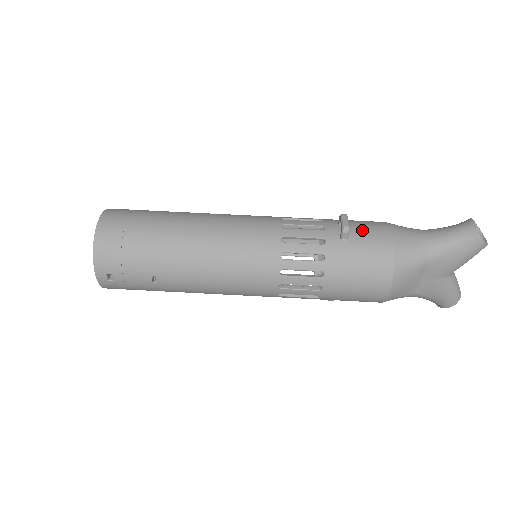
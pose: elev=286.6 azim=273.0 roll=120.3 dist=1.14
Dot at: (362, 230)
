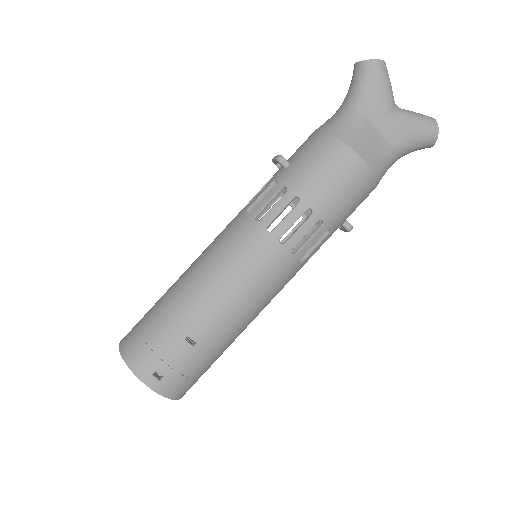
Dot at: (296, 151)
